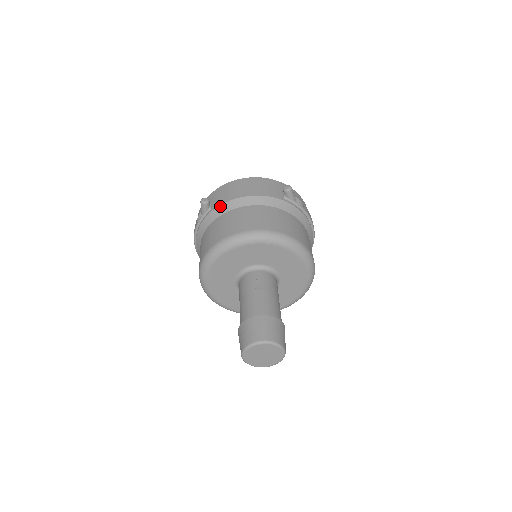
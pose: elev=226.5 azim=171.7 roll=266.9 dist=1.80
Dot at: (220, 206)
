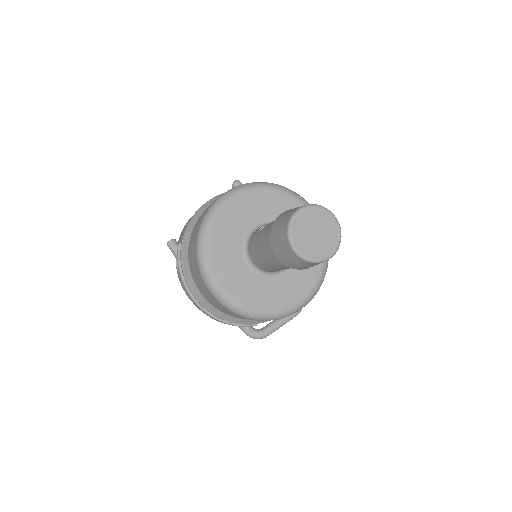
Dot at: (186, 230)
